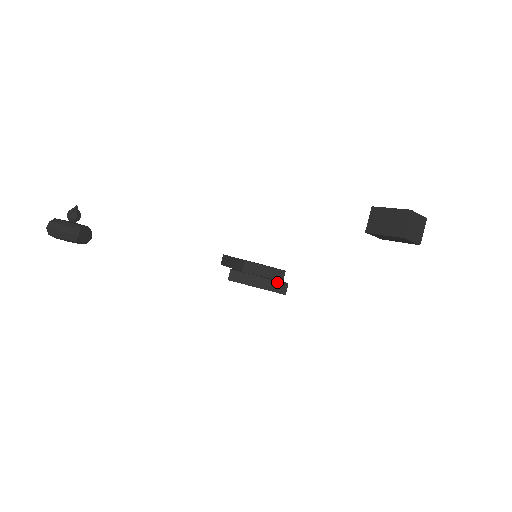
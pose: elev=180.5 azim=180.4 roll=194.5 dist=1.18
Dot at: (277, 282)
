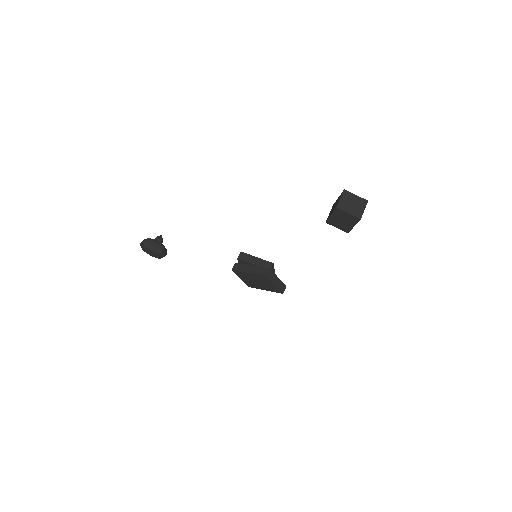
Dot at: (263, 268)
